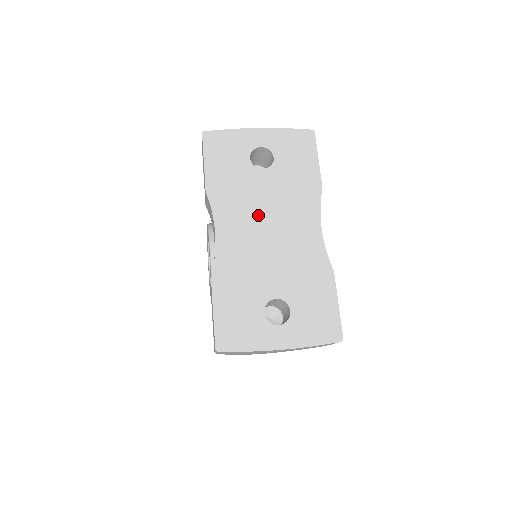
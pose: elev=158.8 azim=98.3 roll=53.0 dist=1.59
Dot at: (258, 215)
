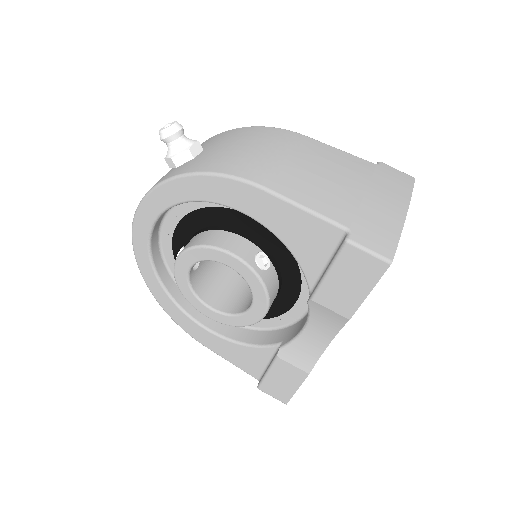
Dot at: occluded
